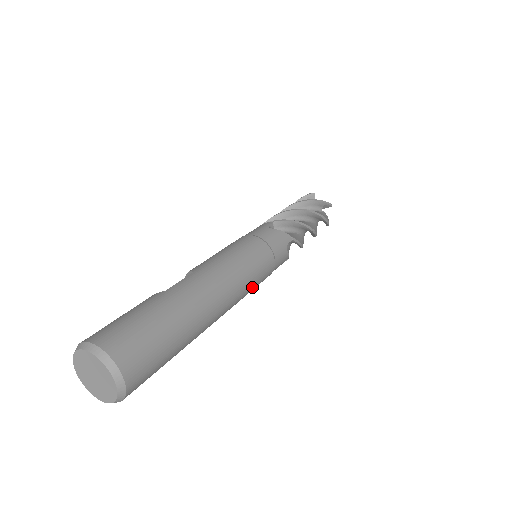
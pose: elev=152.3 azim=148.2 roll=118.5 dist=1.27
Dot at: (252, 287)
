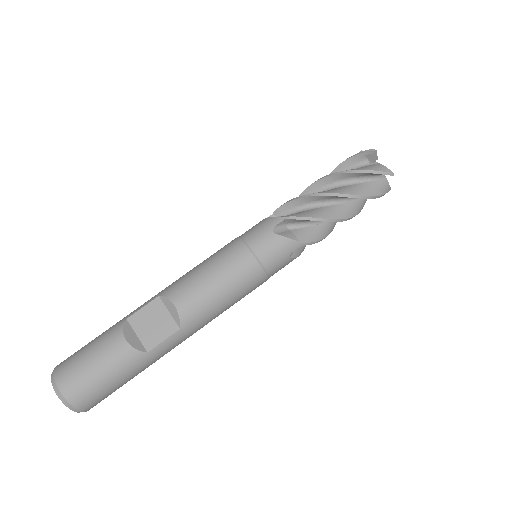
Dot at: occluded
